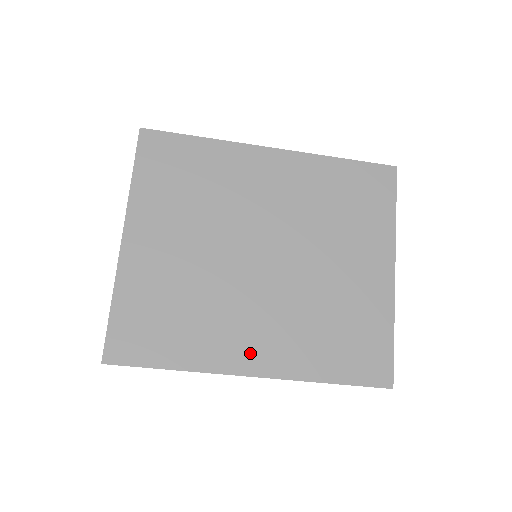
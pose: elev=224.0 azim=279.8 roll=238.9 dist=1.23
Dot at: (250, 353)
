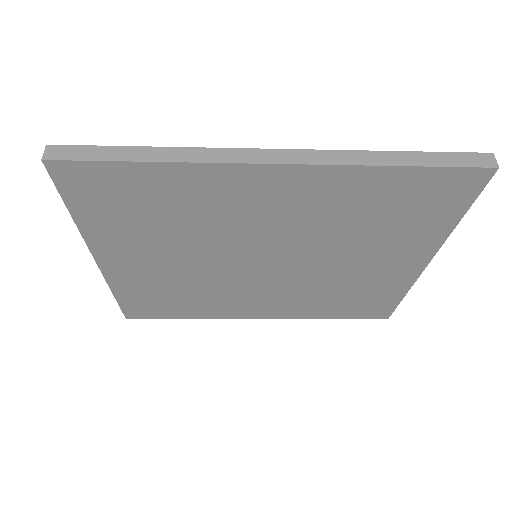
Dot at: (254, 311)
